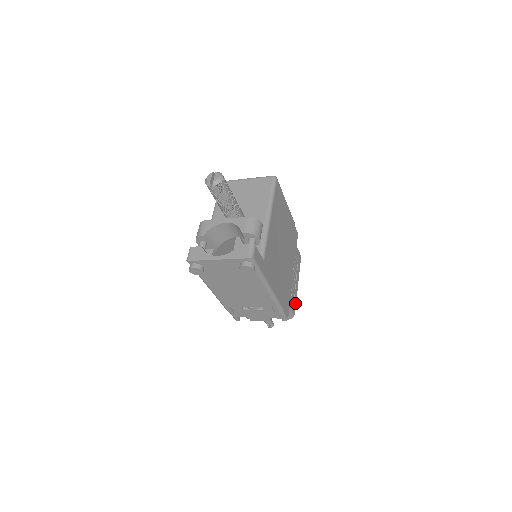
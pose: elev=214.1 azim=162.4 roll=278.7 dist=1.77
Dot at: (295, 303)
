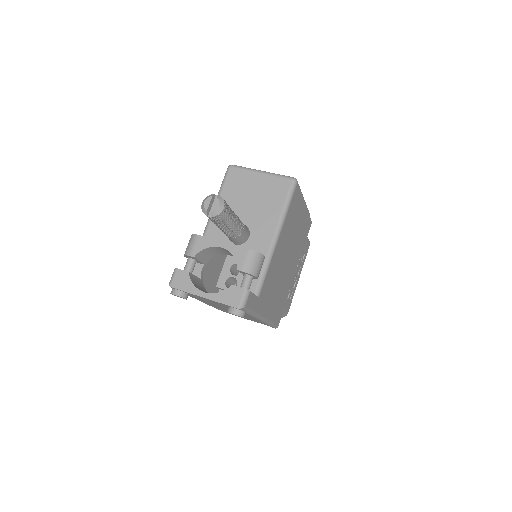
Dot at: (291, 301)
